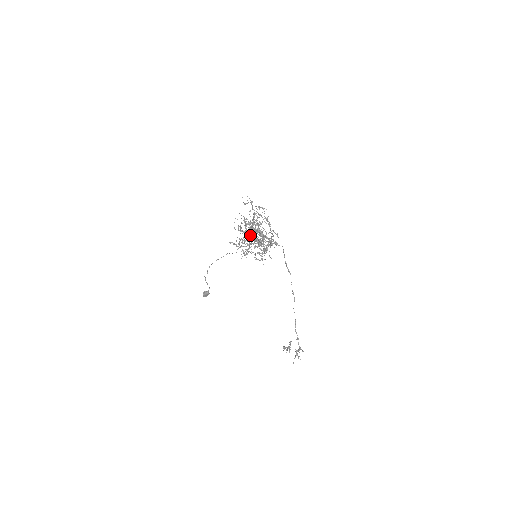
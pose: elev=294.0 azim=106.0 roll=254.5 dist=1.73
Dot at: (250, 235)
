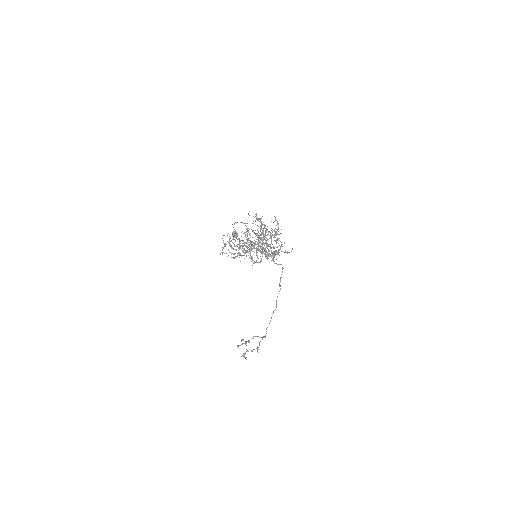
Dot at: (250, 242)
